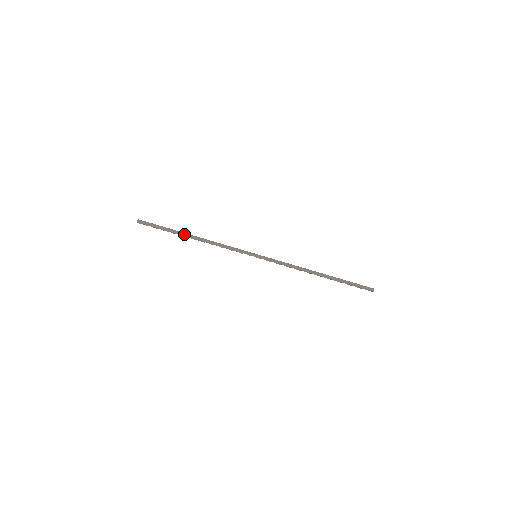
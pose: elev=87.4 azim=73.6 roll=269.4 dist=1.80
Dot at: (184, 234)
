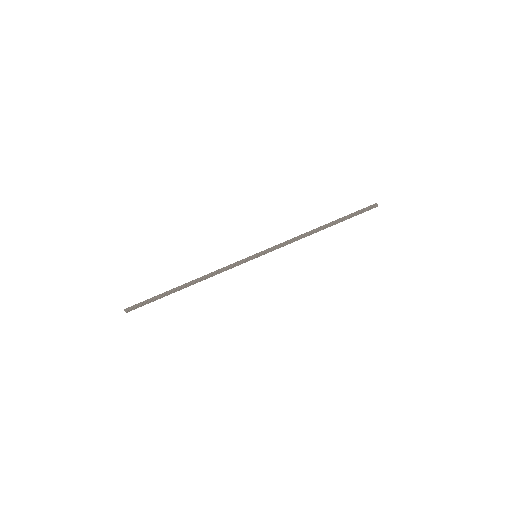
Dot at: (177, 287)
